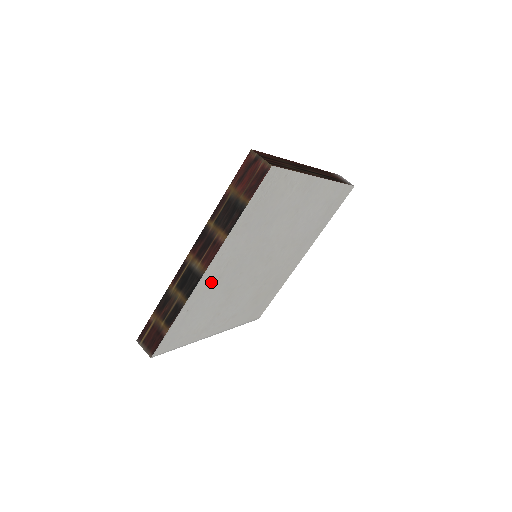
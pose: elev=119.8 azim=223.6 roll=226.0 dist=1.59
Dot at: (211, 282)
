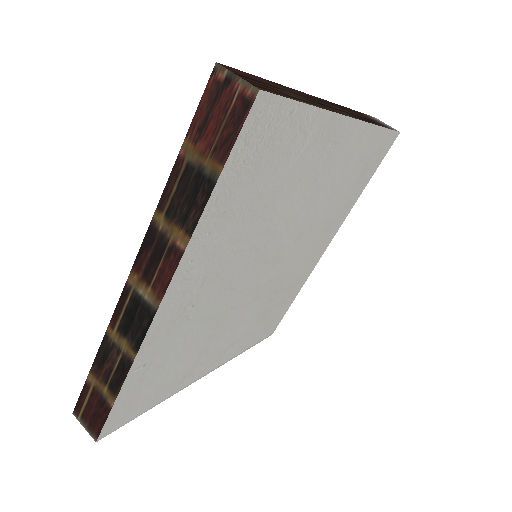
Dot at: (178, 315)
